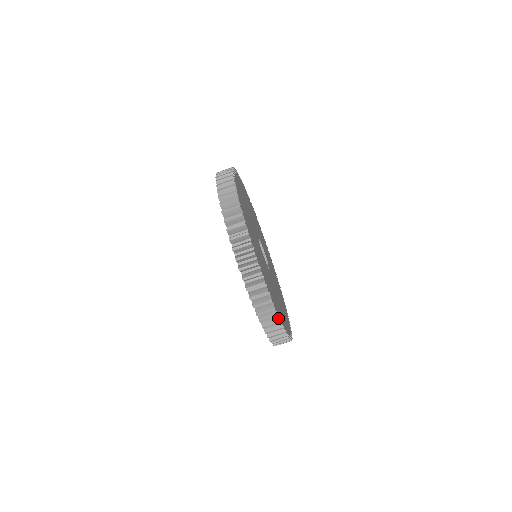
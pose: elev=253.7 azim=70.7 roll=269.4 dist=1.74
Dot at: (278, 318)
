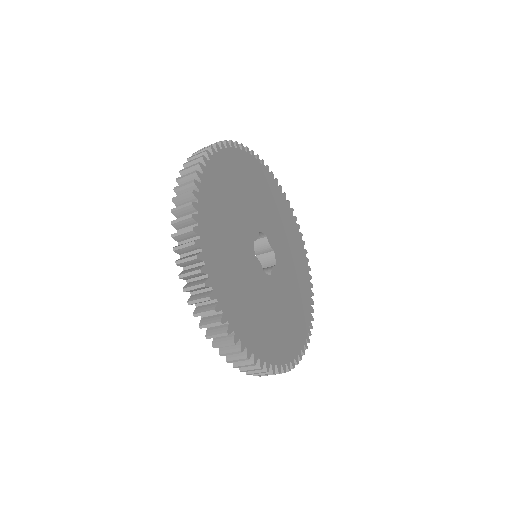
Dot at: occluded
